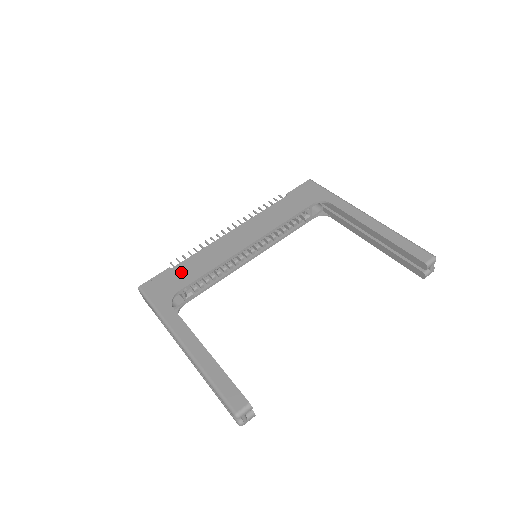
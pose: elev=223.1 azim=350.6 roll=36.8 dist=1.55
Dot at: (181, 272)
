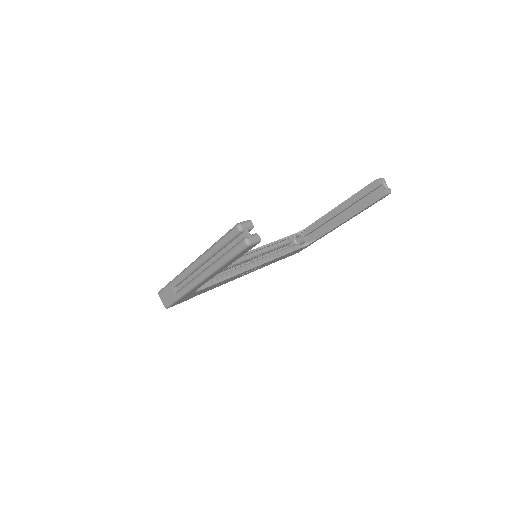
Dot at: occluded
